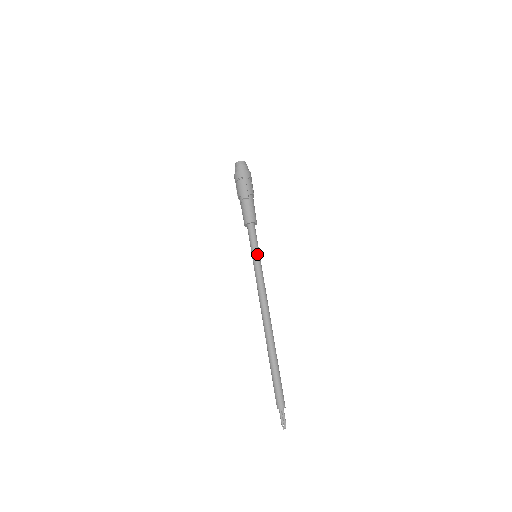
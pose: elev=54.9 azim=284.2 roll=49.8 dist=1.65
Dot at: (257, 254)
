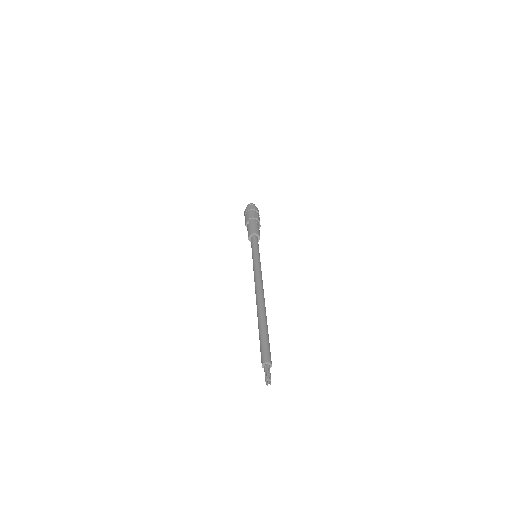
Dot at: (254, 253)
